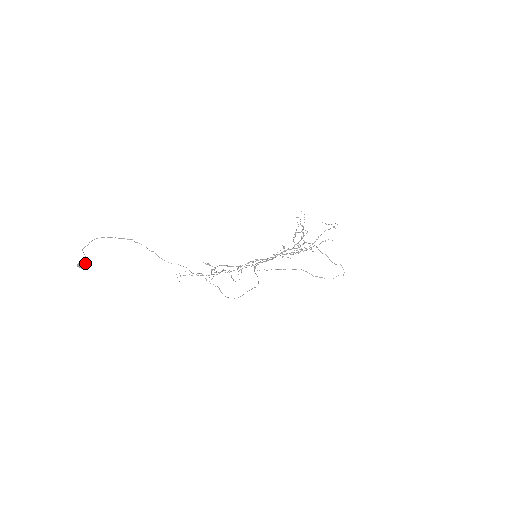
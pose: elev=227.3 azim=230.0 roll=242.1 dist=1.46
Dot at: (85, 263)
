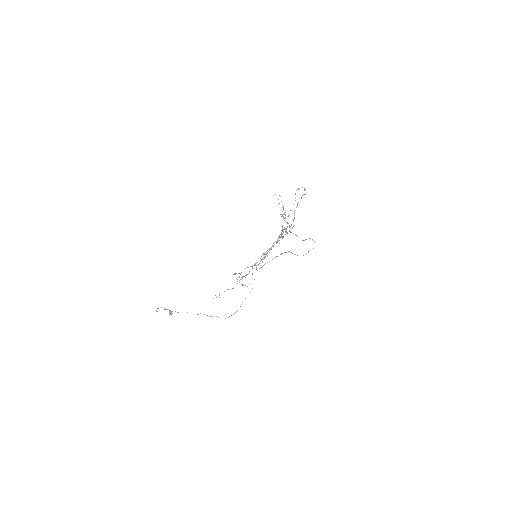
Dot at: (171, 312)
